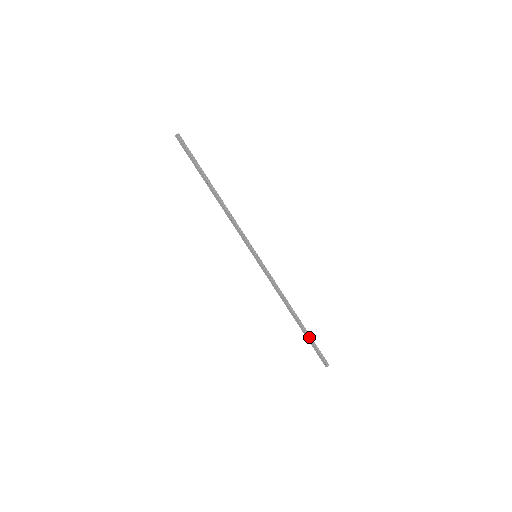
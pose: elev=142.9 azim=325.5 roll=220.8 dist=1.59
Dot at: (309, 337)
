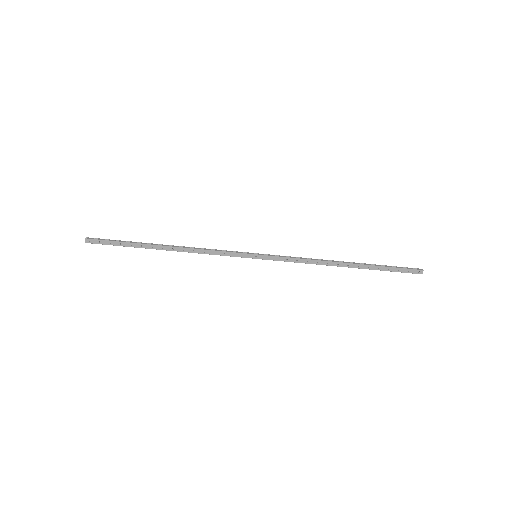
Dot at: (378, 266)
